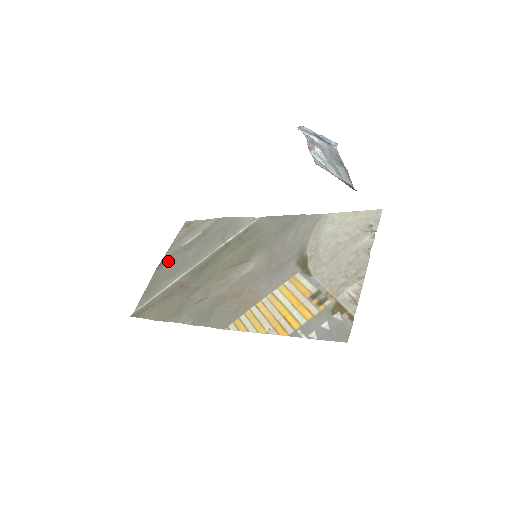
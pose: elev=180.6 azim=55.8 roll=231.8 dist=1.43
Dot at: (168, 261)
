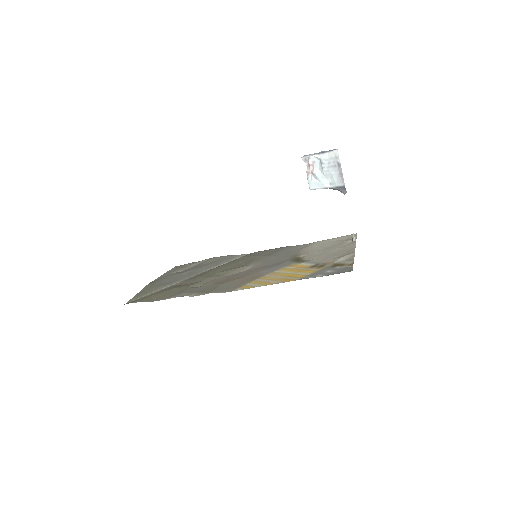
Dot at: (161, 279)
